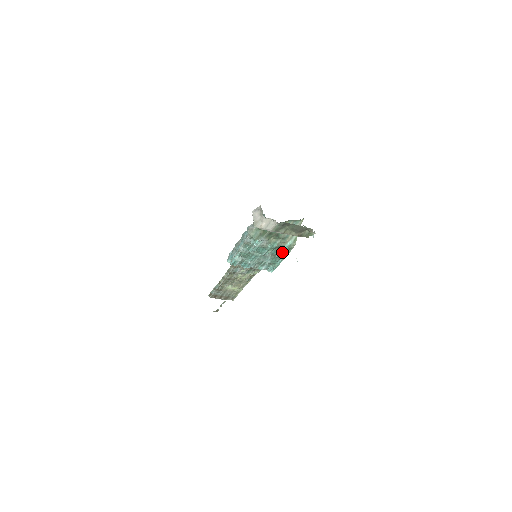
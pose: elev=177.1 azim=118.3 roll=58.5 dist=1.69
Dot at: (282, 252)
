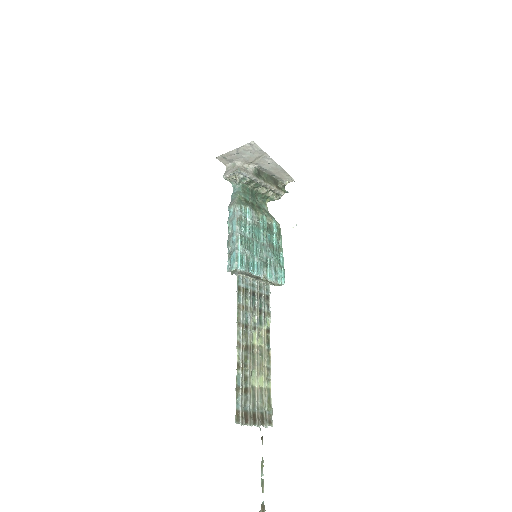
Dot at: (276, 235)
